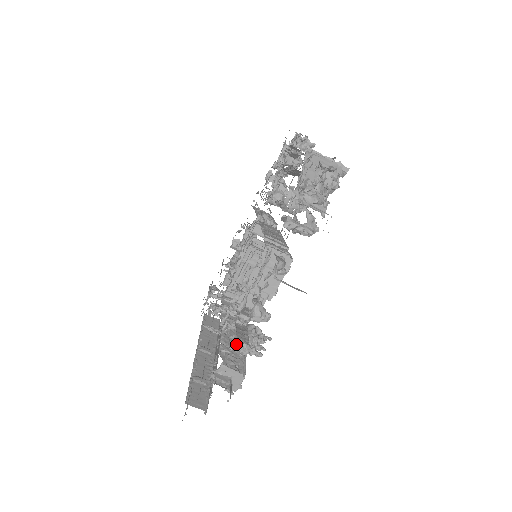
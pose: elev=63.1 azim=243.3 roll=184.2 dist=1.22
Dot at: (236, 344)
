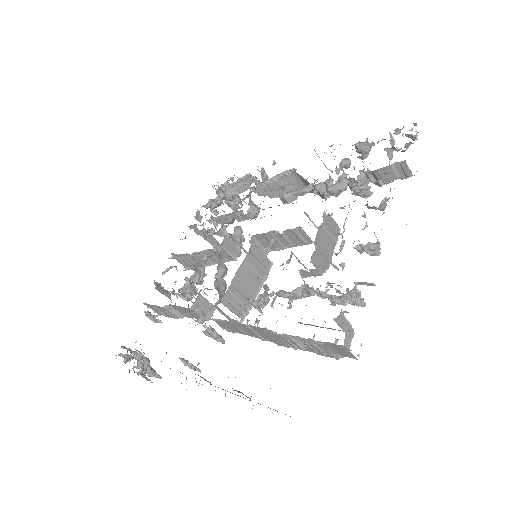
Dot at: (355, 282)
